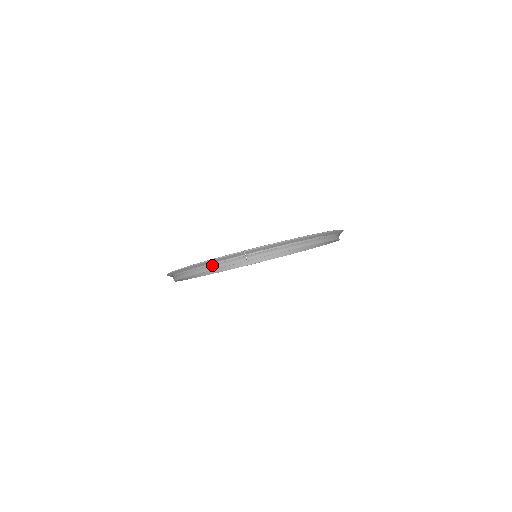
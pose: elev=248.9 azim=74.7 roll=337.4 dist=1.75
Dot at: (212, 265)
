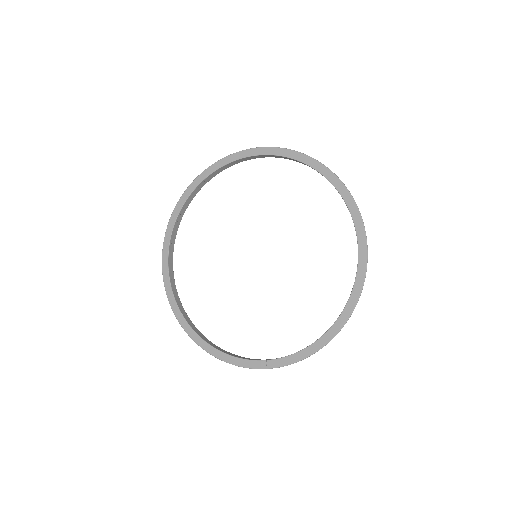
Dot at: (234, 357)
